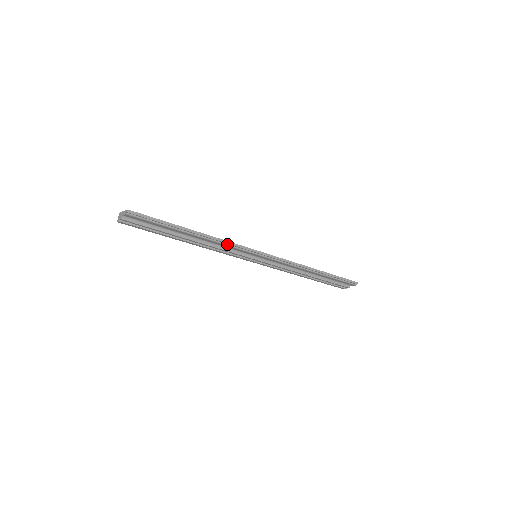
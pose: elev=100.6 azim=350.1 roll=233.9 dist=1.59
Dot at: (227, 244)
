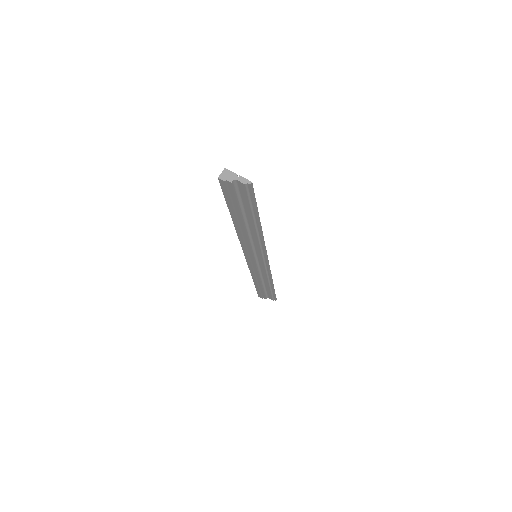
Dot at: (261, 243)
